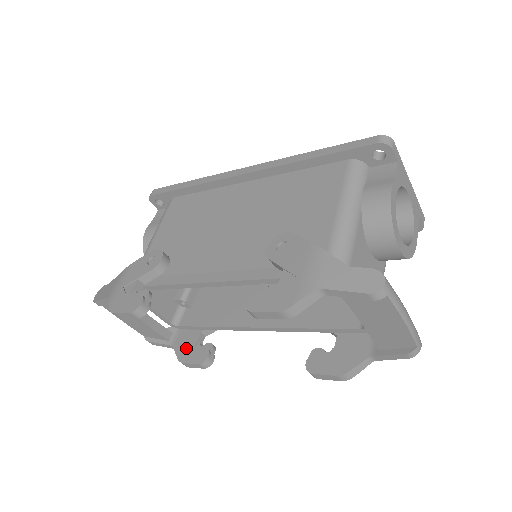
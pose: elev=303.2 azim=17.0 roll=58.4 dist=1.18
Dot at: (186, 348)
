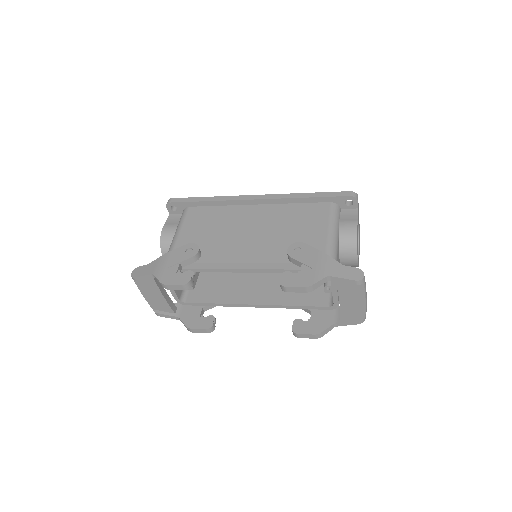
Dot at: (192, 318)
